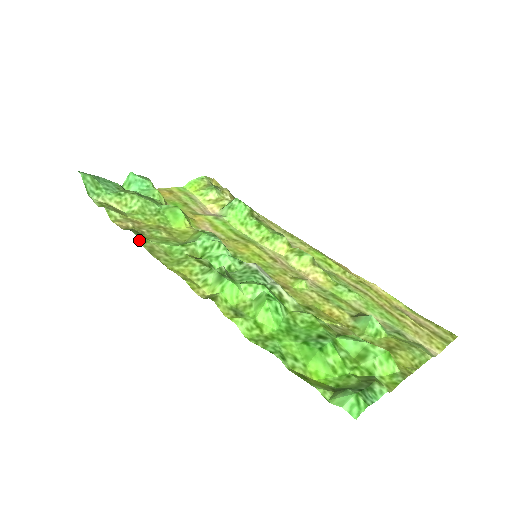
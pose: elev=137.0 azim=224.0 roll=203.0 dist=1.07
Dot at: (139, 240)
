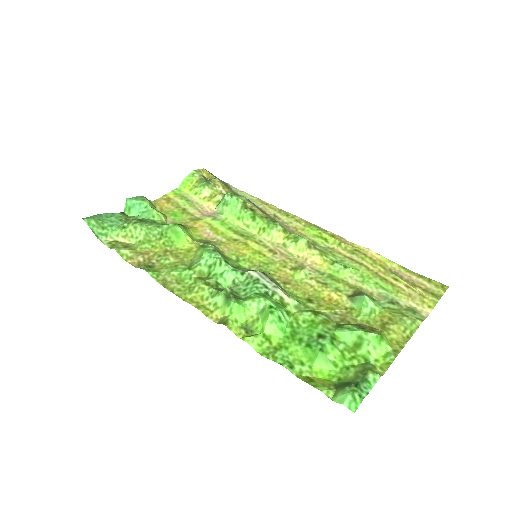
Dot at: (152, 276)
